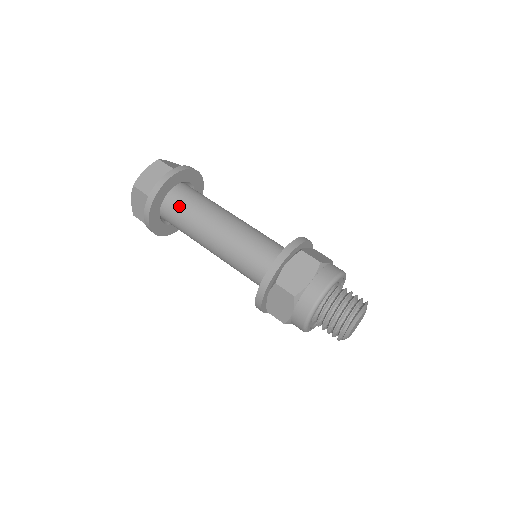
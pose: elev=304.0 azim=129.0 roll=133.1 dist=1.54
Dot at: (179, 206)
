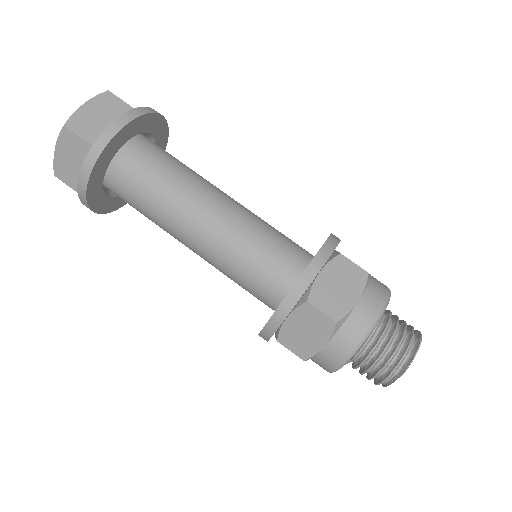
Dot at: (127, 197)
